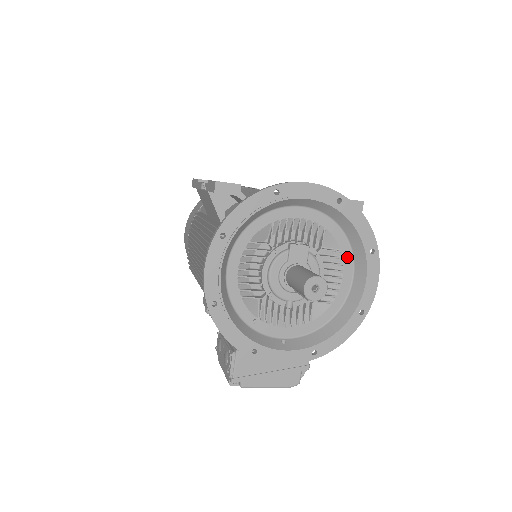
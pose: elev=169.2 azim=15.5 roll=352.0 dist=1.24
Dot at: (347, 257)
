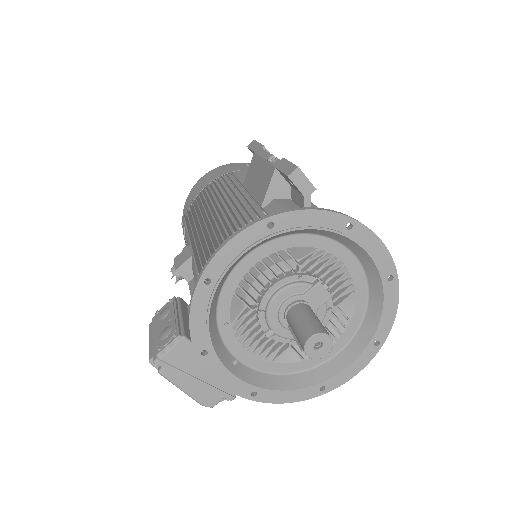
Dot at: (350, 330)
